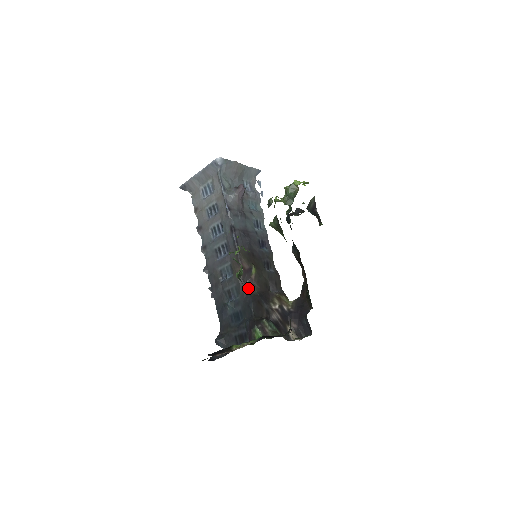
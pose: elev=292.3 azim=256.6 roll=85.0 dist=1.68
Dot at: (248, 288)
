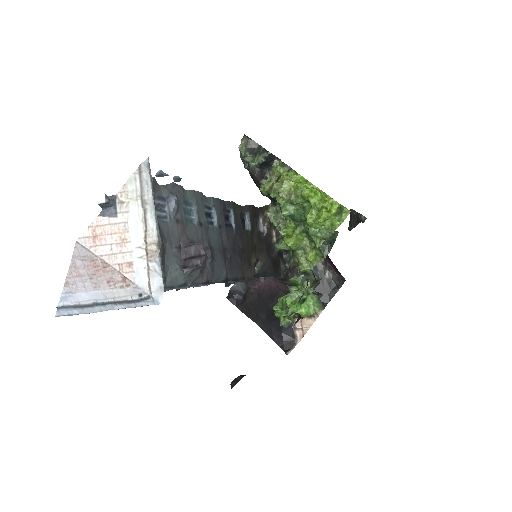
Dot at: (259, 270)
